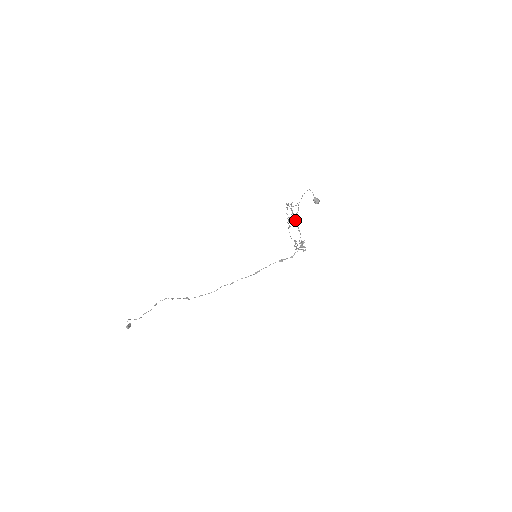
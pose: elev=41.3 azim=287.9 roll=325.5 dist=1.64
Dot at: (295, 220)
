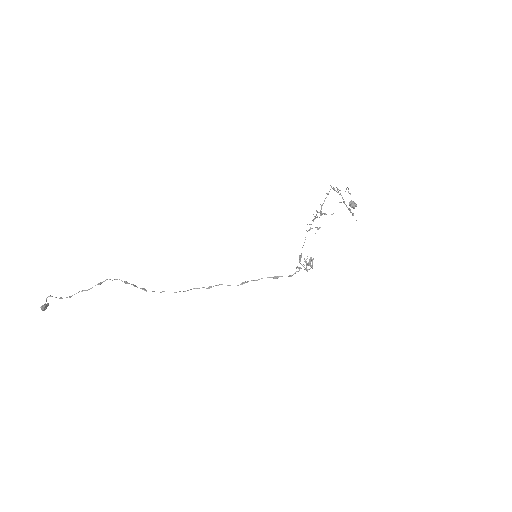
Dot at: (345, 204)
